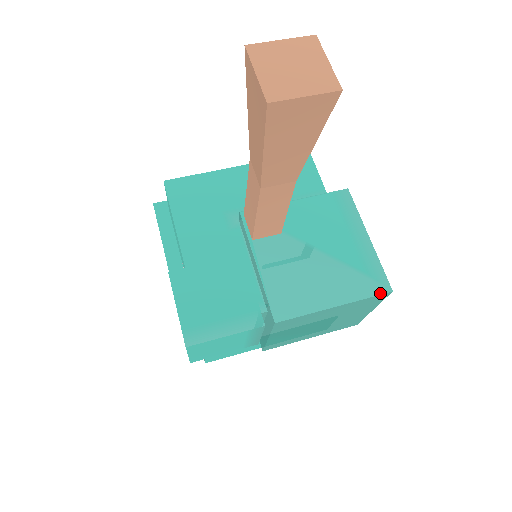
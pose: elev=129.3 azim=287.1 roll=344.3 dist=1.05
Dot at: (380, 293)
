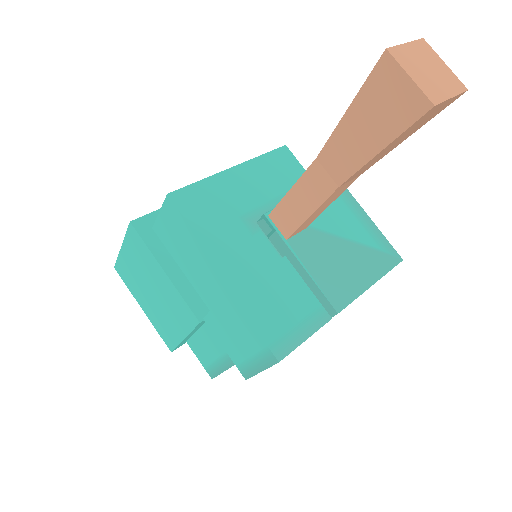
Dot at: (396, 264)
